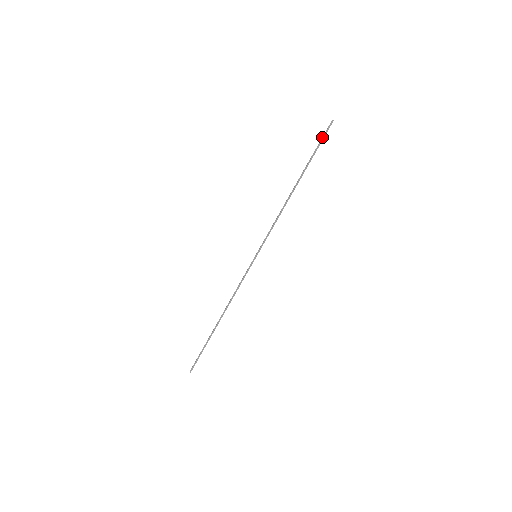
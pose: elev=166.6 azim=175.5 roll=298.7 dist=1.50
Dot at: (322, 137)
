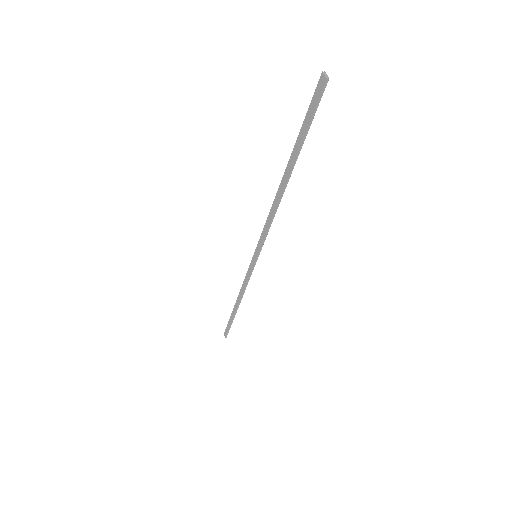
Dot at: (313, 111)
